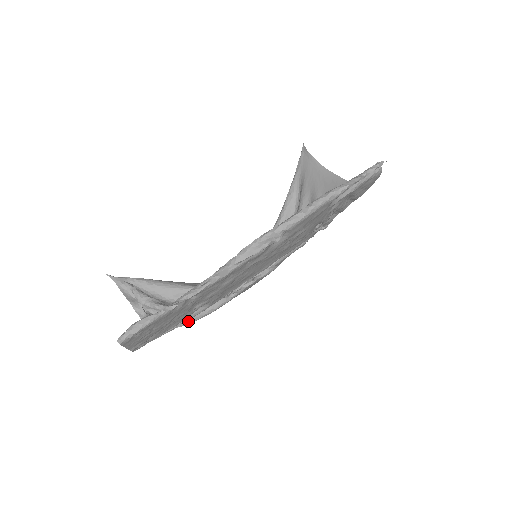
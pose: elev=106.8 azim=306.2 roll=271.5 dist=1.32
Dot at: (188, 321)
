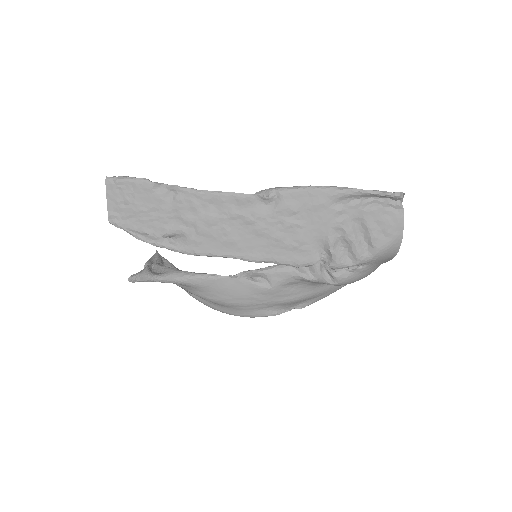
Dot at: (166, 276)
